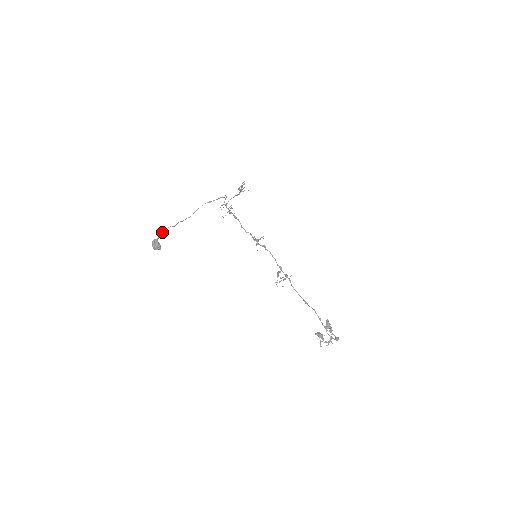
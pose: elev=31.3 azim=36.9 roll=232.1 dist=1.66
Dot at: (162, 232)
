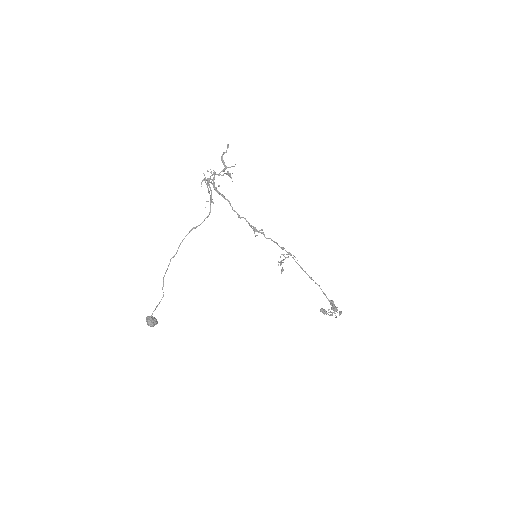
Dot at: occluded
